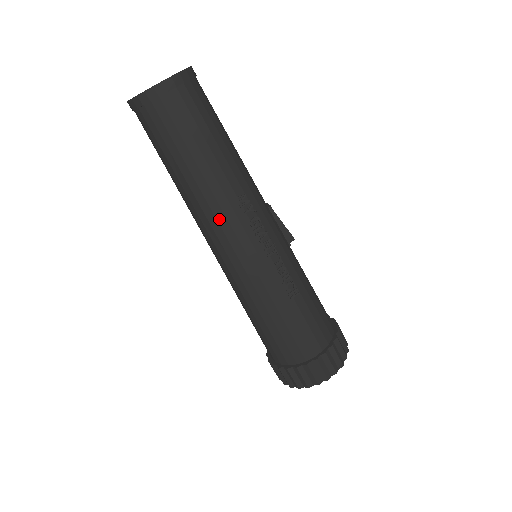
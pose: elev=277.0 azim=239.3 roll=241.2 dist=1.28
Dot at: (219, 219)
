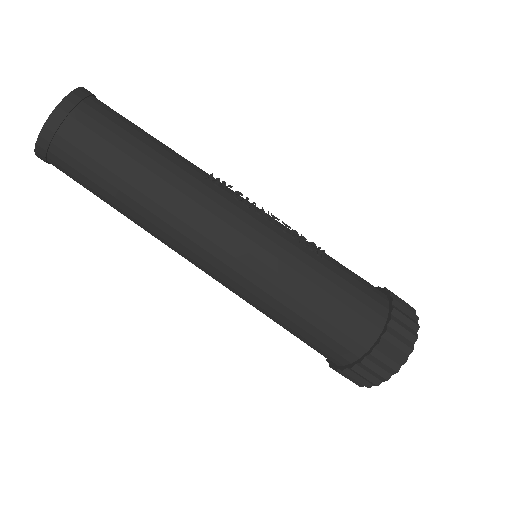
Dot at: (205, 205)
